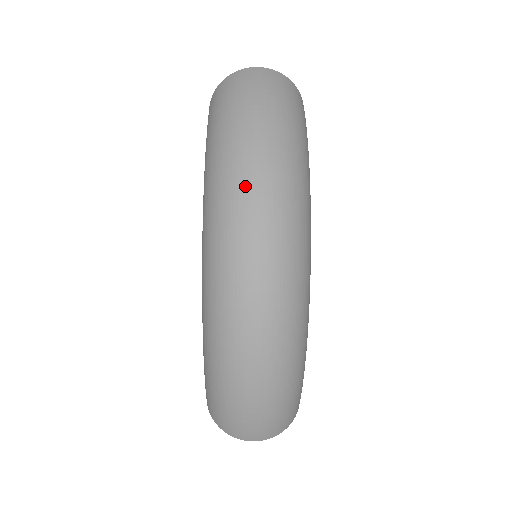
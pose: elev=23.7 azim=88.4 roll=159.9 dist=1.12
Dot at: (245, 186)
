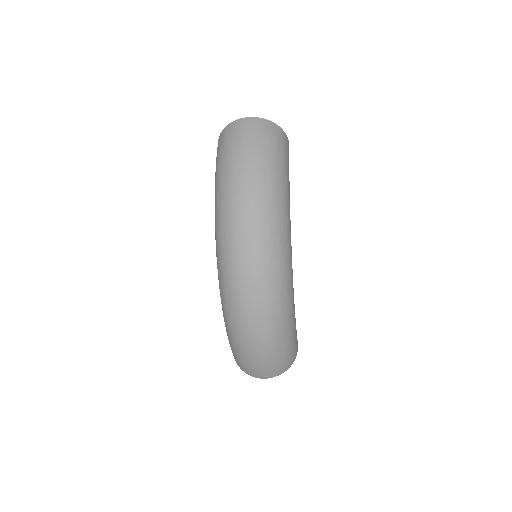
Dot at: (238, 218)
